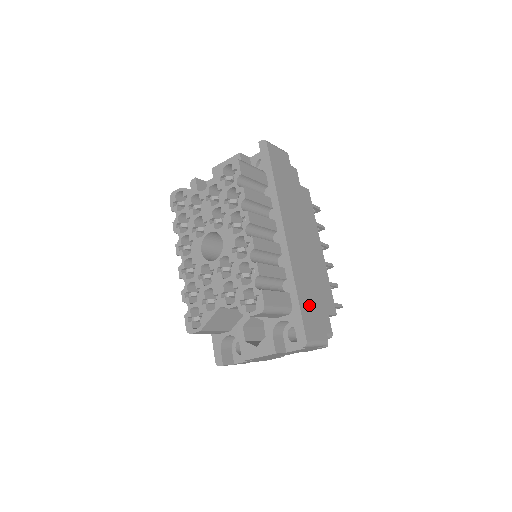
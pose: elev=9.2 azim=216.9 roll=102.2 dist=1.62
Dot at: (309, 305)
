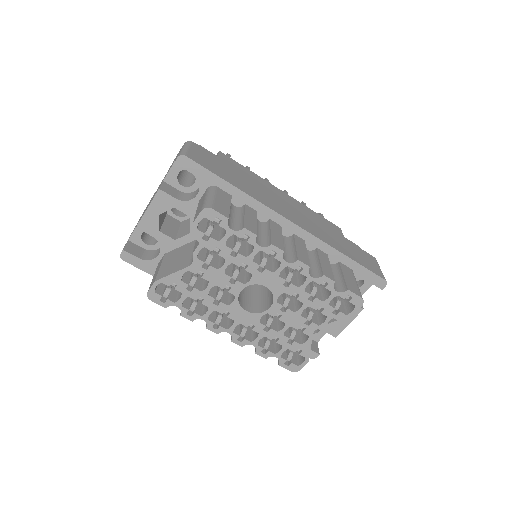
Dot at: (352, 252)
